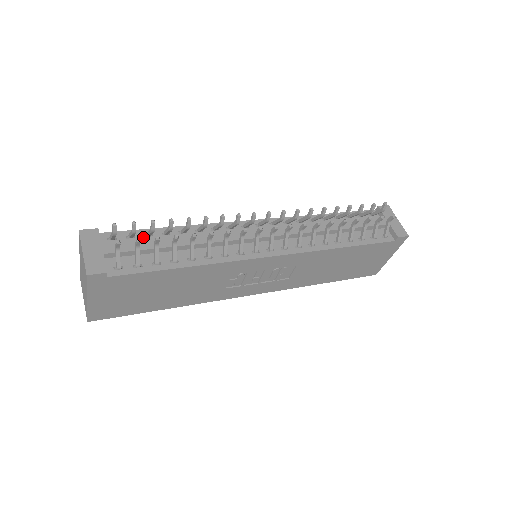
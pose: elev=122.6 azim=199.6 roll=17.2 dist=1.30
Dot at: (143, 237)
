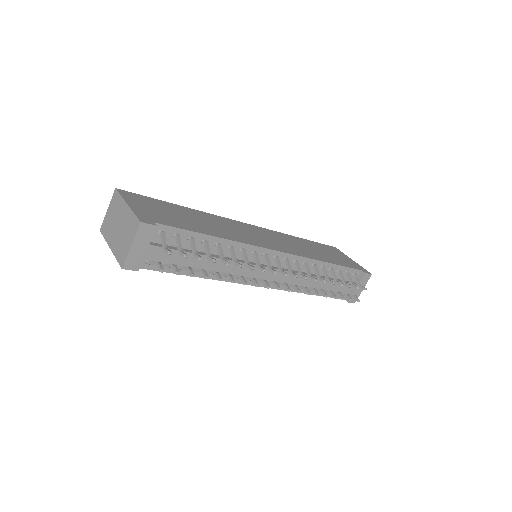
Dot at: (186, 239)
